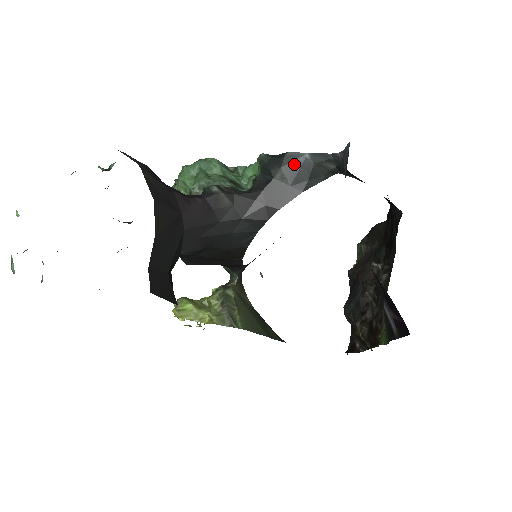
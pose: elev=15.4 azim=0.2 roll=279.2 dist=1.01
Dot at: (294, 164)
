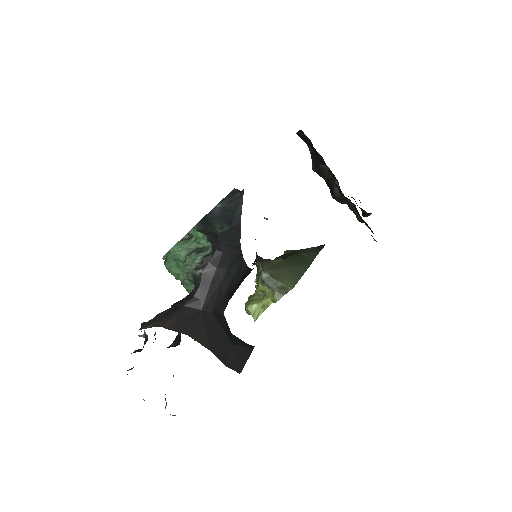
Dot at: (218, 217)
